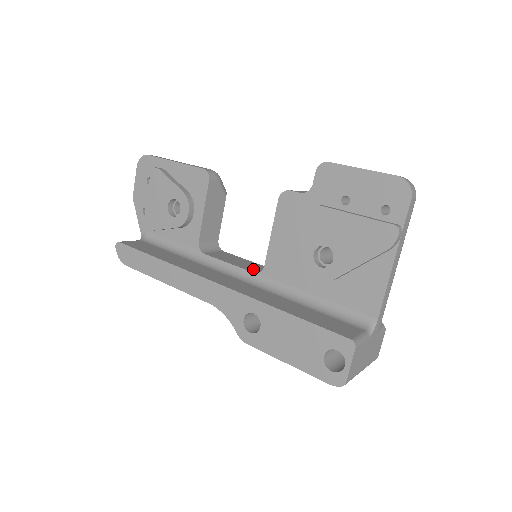
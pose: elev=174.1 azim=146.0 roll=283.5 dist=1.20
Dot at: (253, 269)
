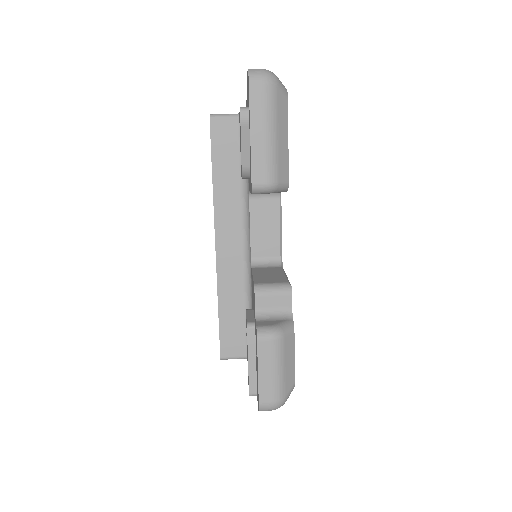
Dot at: (259, 251)
